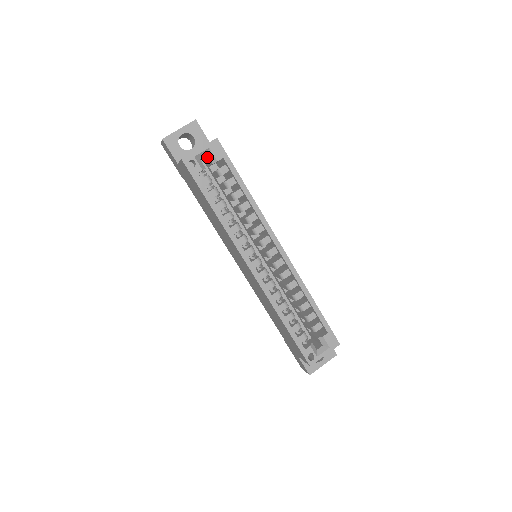
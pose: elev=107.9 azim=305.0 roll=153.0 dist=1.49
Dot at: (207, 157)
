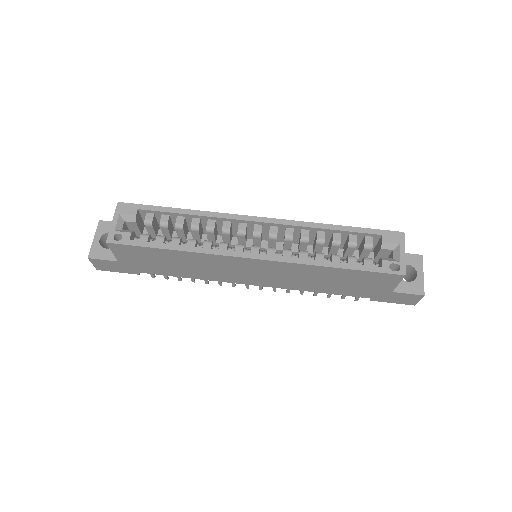
Dot at: (128, 225)
